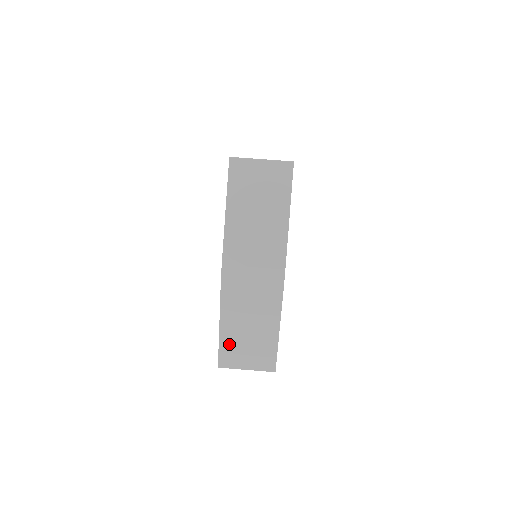
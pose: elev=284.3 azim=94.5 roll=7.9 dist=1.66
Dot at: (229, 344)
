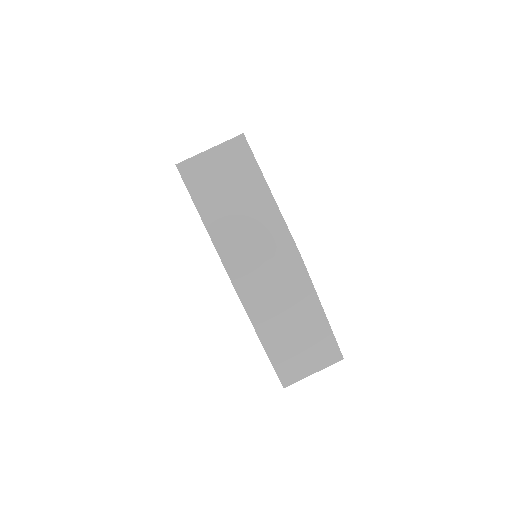
Dot at: (282, 357)
